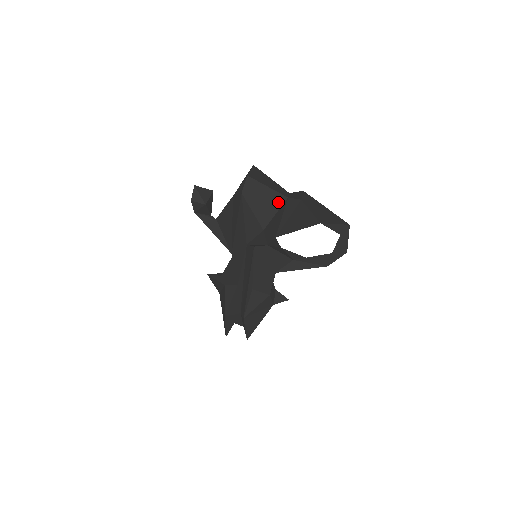
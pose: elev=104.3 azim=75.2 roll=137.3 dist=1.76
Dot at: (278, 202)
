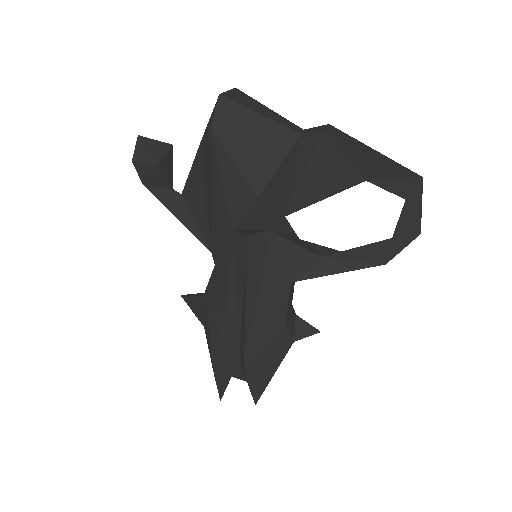
Dot at: (282, 143)
